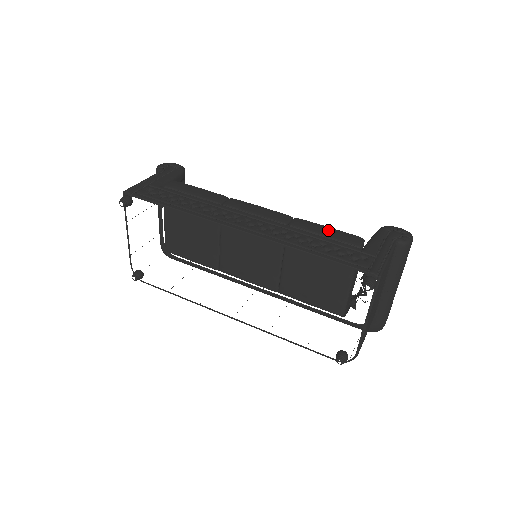
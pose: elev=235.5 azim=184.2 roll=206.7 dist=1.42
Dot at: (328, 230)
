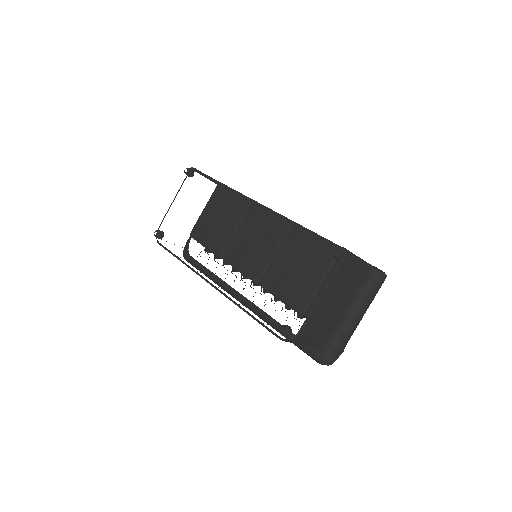
Dot at: occluded
